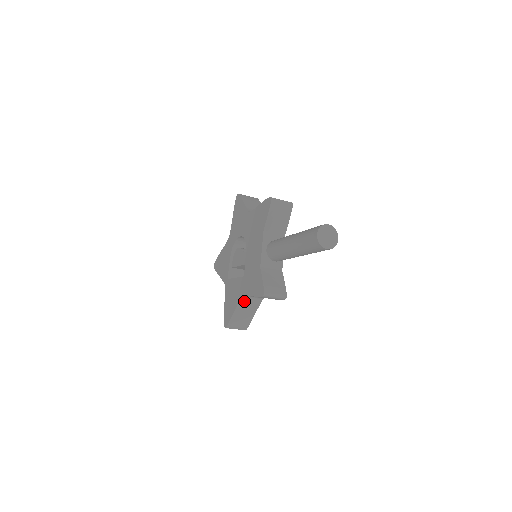
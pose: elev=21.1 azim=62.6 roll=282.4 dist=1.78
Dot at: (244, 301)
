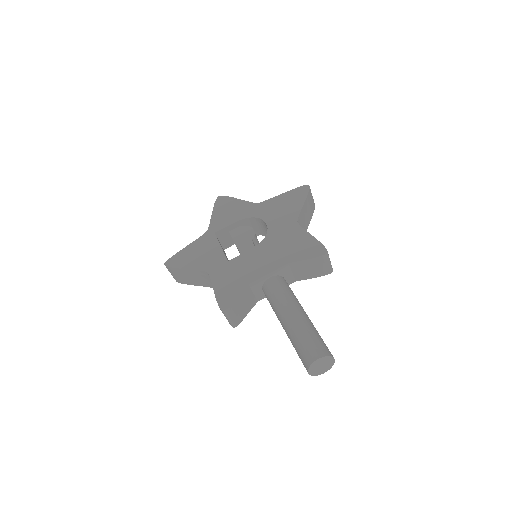
Dot at: (203, 274)
